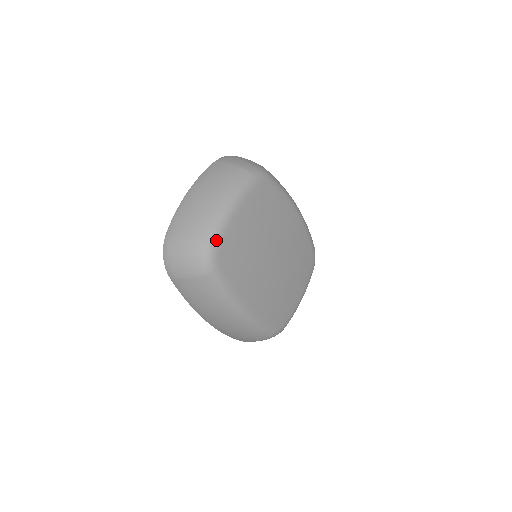
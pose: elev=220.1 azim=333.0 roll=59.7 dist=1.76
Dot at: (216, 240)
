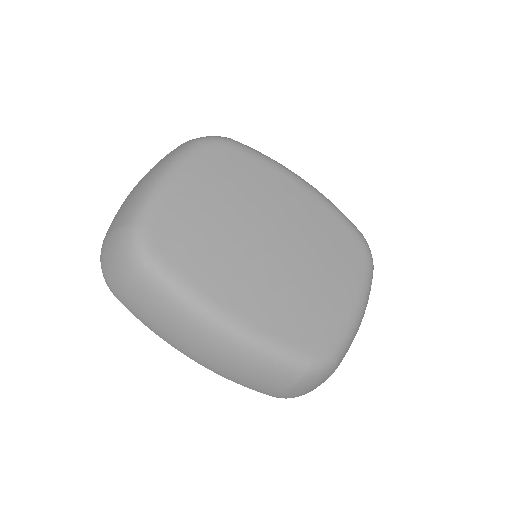
Dot at: (144, 217)
